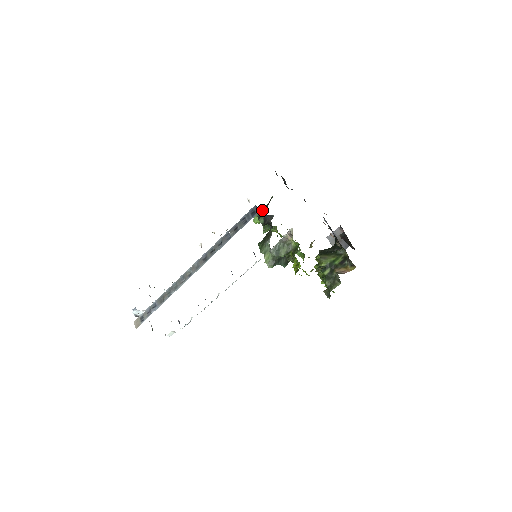
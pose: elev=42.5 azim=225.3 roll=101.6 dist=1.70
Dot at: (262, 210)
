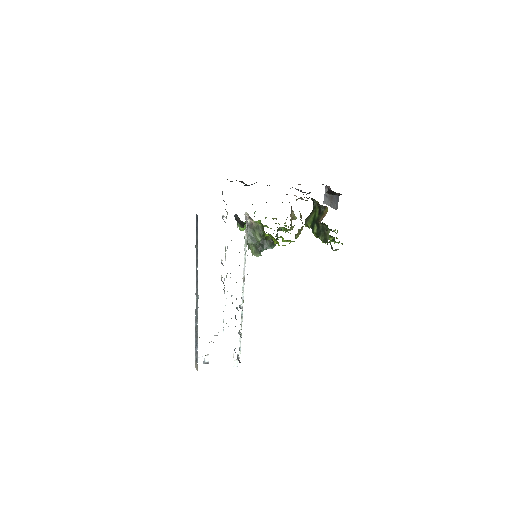
Dot at: occluded
